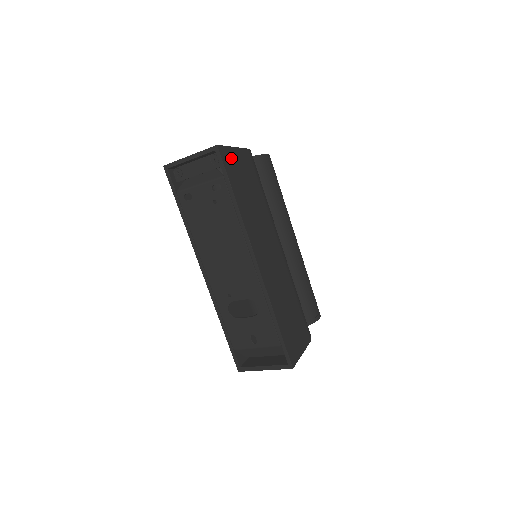
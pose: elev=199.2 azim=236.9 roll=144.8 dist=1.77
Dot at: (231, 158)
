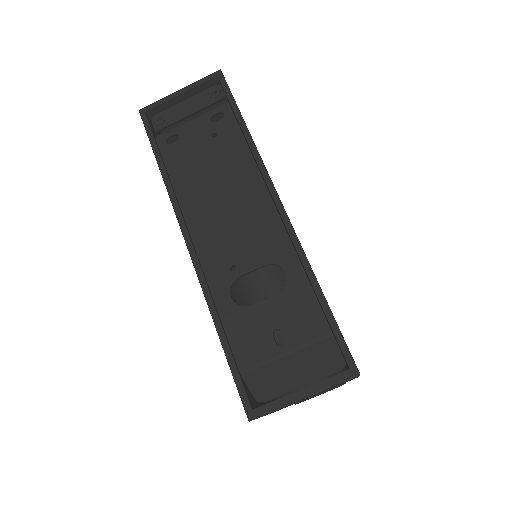
Dot at: occluded
